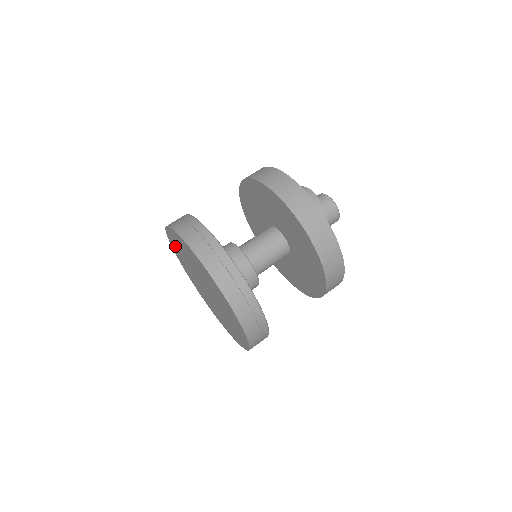
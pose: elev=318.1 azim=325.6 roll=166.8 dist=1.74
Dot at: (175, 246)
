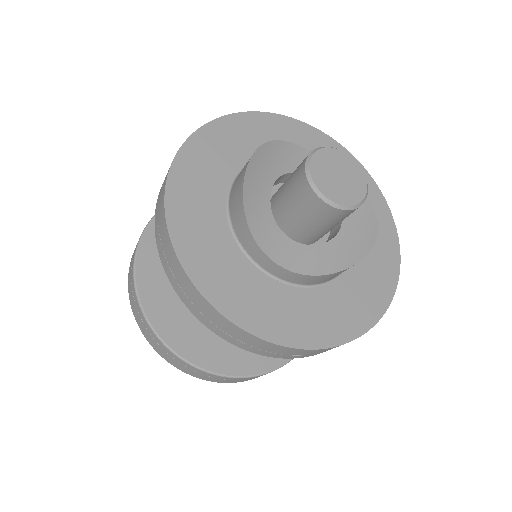
Dot at: occluded
